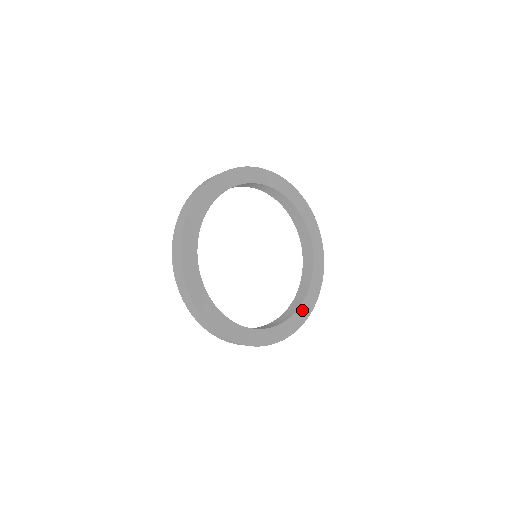
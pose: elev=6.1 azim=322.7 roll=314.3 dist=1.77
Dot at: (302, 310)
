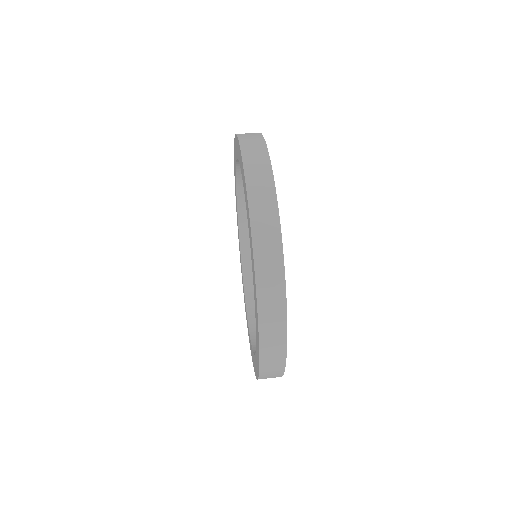
Dot at: occluded
